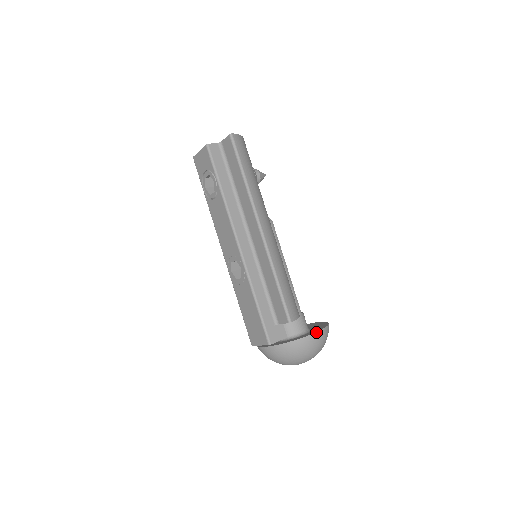
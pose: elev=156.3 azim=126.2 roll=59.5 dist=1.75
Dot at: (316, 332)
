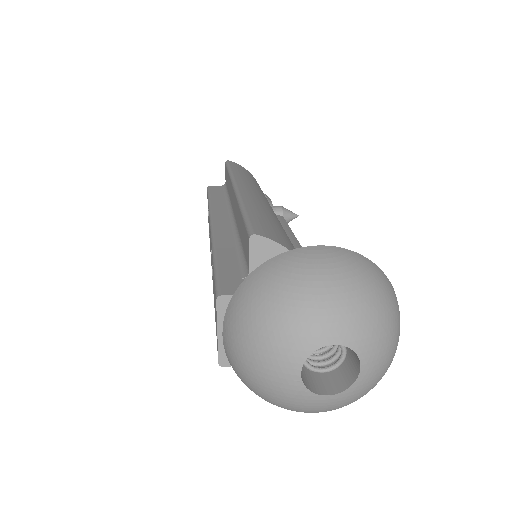
Dot at: (318, 246)
